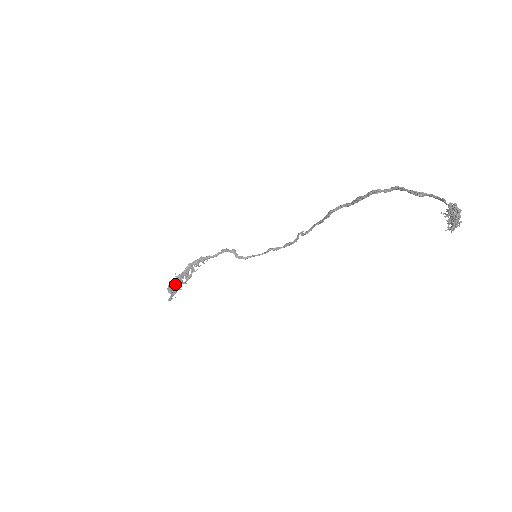
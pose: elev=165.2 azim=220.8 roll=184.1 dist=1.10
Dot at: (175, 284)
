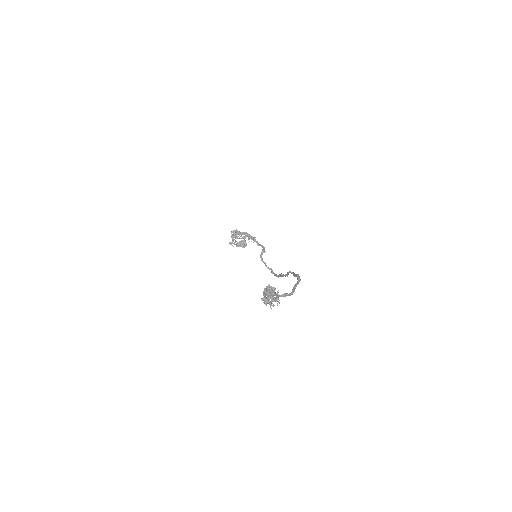
Dot at: occluded
